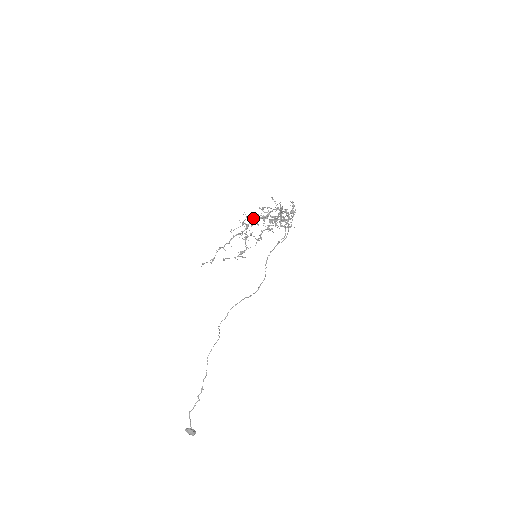
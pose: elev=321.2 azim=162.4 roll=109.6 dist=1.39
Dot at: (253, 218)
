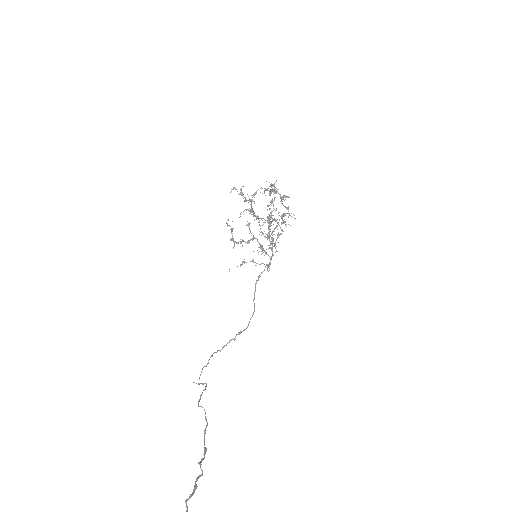
Dot at: occluded
